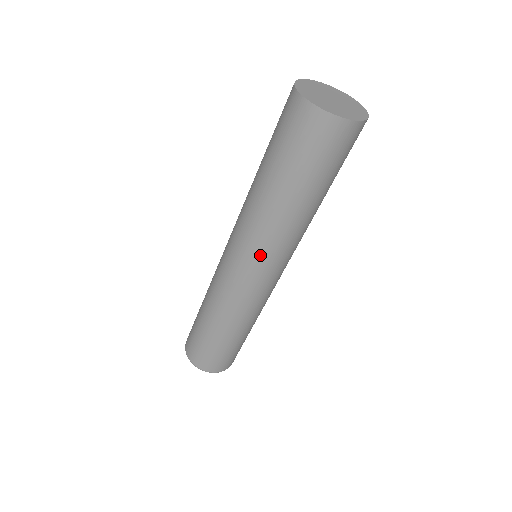
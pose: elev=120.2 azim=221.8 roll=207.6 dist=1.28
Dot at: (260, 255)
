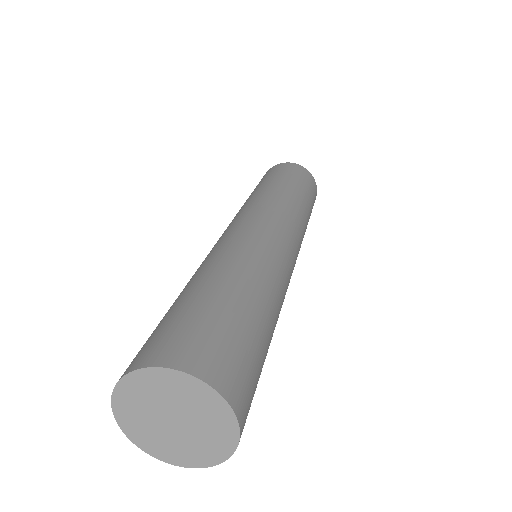
Dot at: occluded
